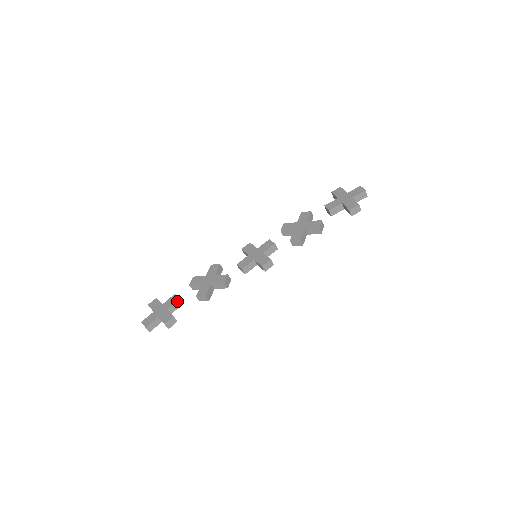
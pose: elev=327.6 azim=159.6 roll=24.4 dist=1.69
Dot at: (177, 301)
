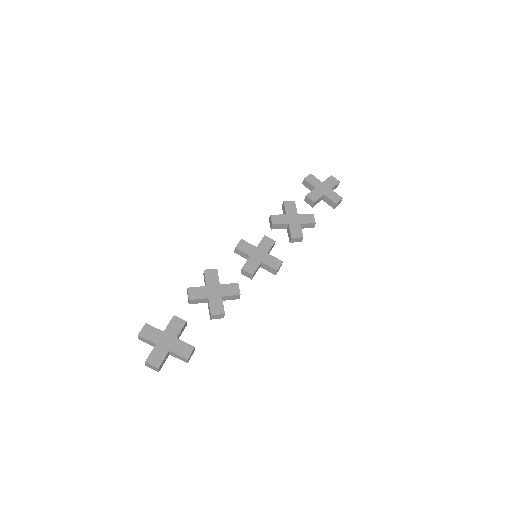
Dot at: (184, 324)
